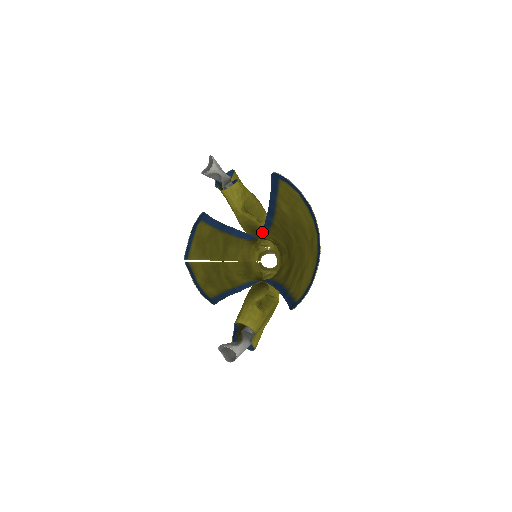
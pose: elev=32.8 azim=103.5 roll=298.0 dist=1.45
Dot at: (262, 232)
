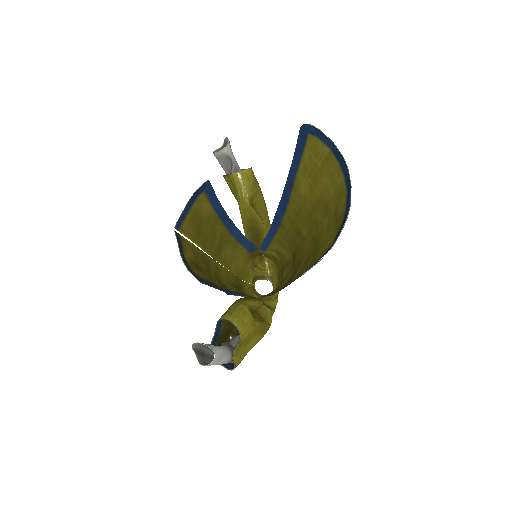
Dot at: (265, 240)
